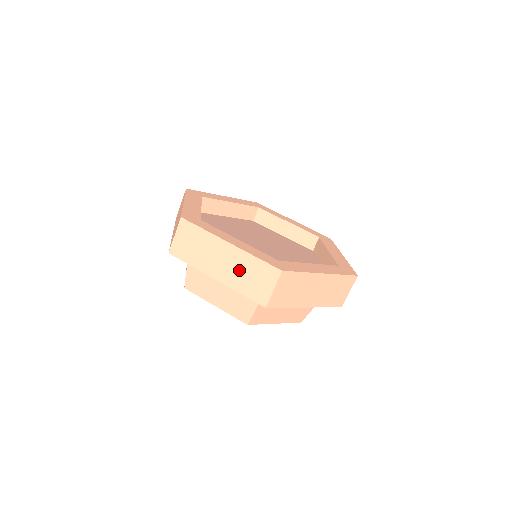
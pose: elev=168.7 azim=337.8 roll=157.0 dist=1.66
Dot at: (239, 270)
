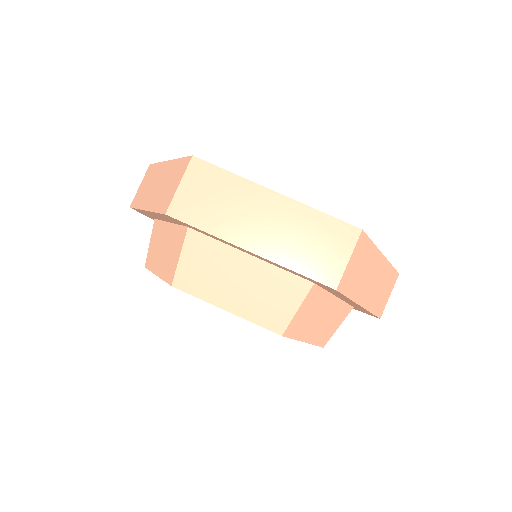
Dot at: (163, 184)
